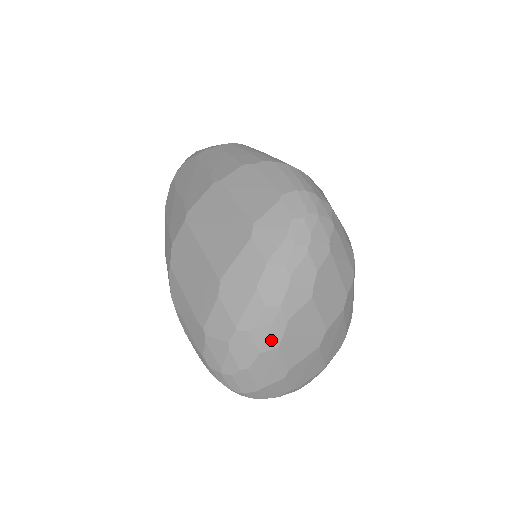
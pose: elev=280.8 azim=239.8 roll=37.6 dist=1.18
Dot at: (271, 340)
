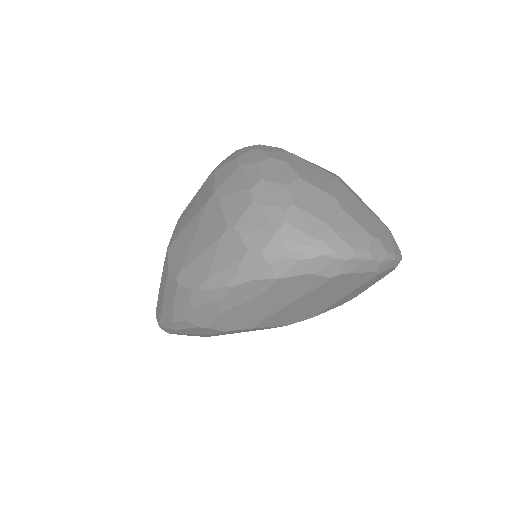
Dot at: (287, 176)
